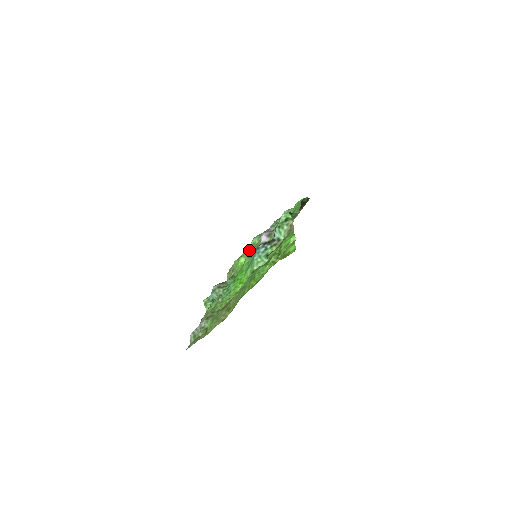
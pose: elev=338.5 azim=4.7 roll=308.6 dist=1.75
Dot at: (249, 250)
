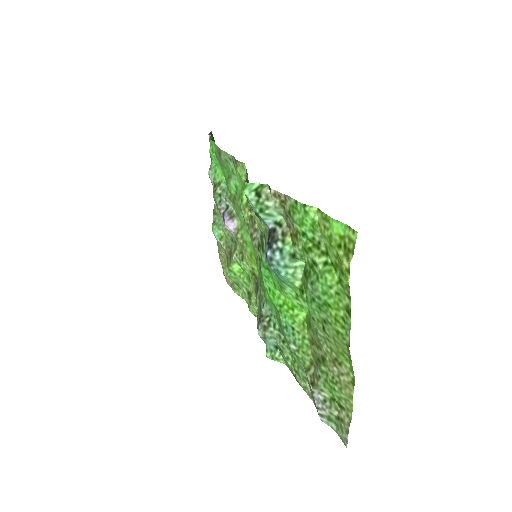
Dot at: (225, 248)
